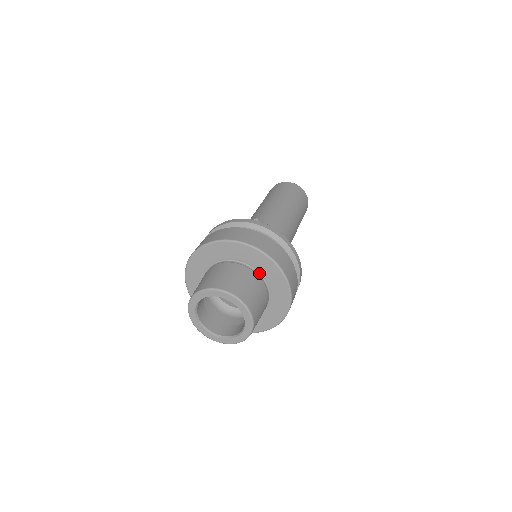
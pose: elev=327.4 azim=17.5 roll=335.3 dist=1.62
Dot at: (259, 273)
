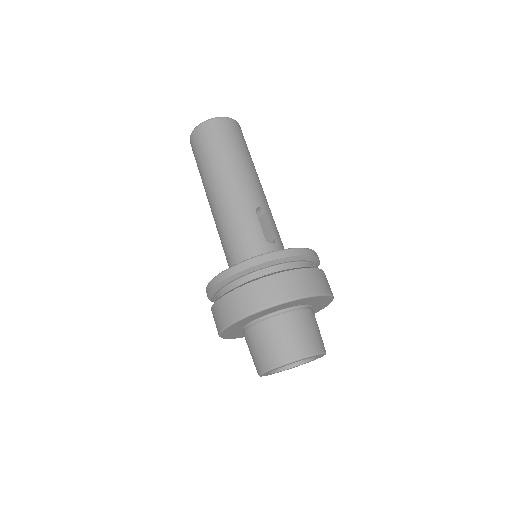
Dot at: occluded
